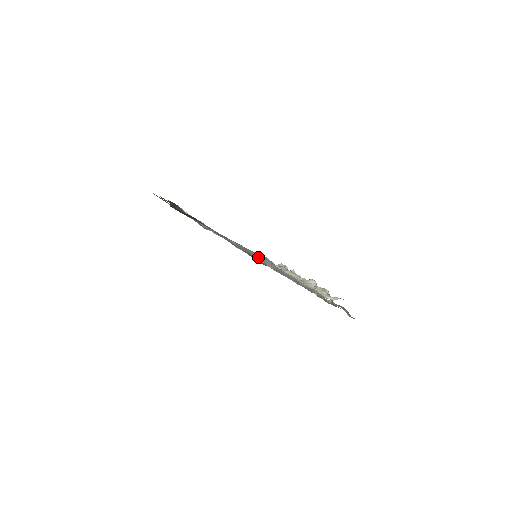
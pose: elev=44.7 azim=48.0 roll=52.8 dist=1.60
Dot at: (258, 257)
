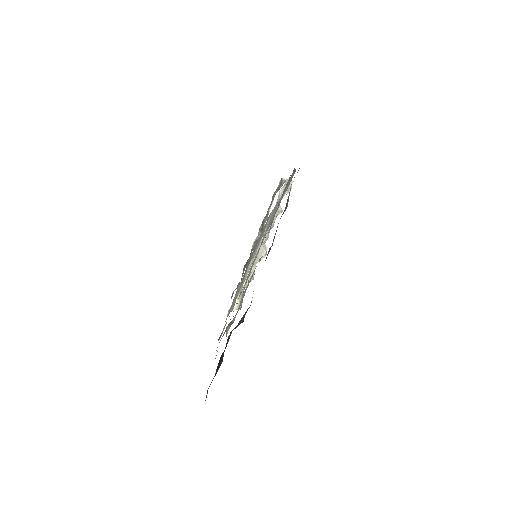
Dot at: occluded
